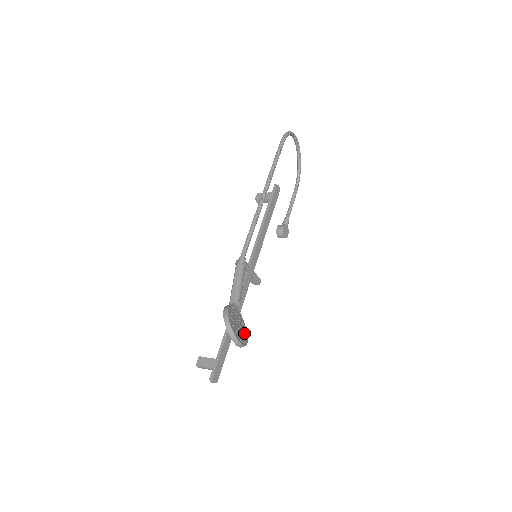
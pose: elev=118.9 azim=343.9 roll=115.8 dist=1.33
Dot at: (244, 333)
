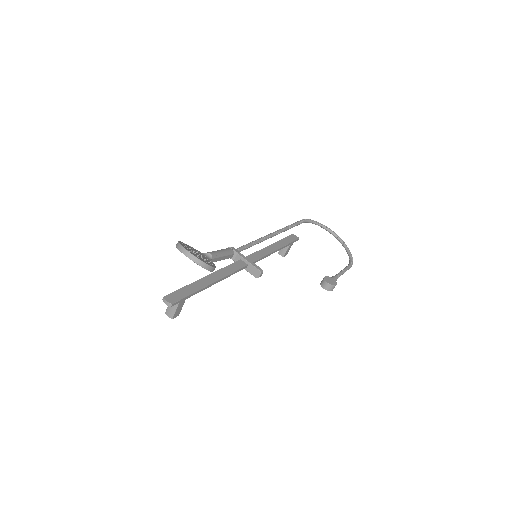
Dot at: (206, 262)
